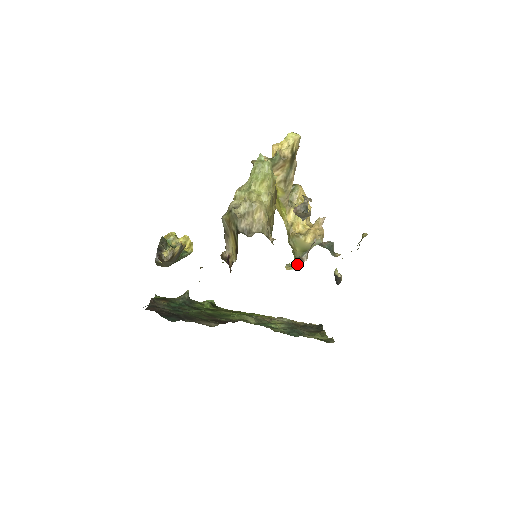
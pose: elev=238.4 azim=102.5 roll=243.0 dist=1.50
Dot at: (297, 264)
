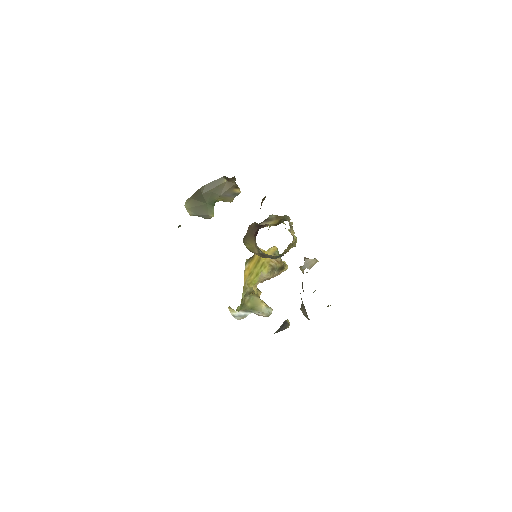
Dot at: (238, 313)
